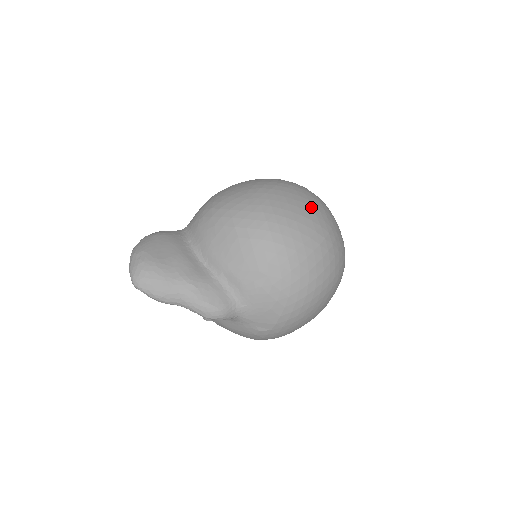
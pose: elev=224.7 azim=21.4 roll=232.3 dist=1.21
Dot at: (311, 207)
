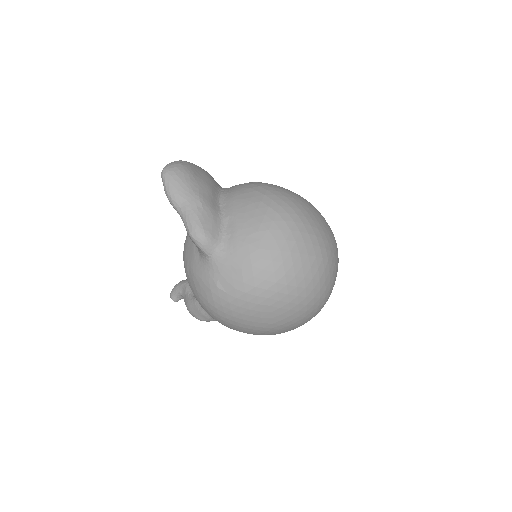
Dot at: (328, 235)
